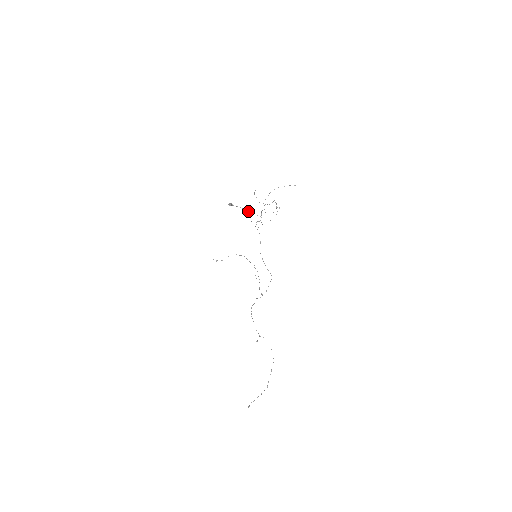
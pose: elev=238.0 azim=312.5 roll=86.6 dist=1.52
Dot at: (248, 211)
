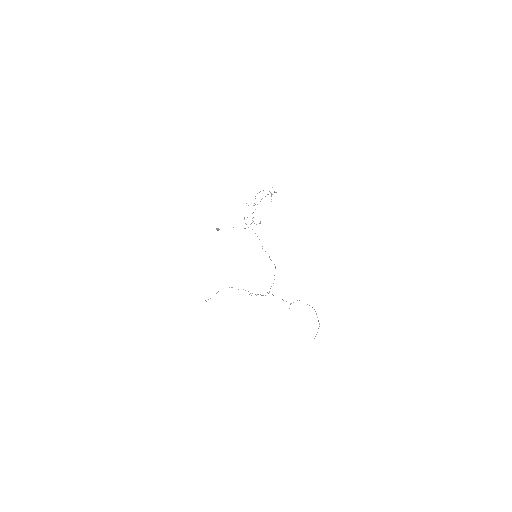
Dot at: occluded
